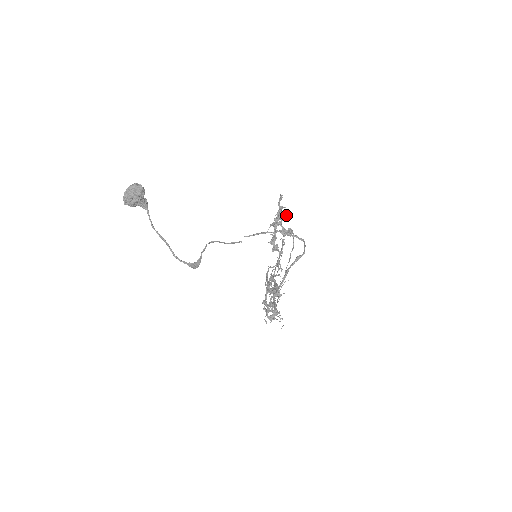
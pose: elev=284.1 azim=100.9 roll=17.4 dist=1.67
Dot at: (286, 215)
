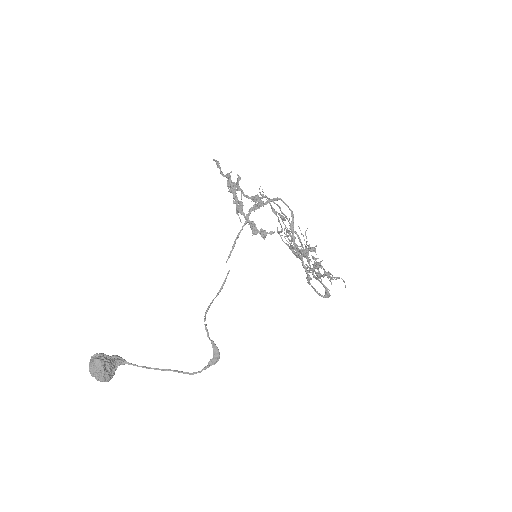
Dot at: (239, 180)
